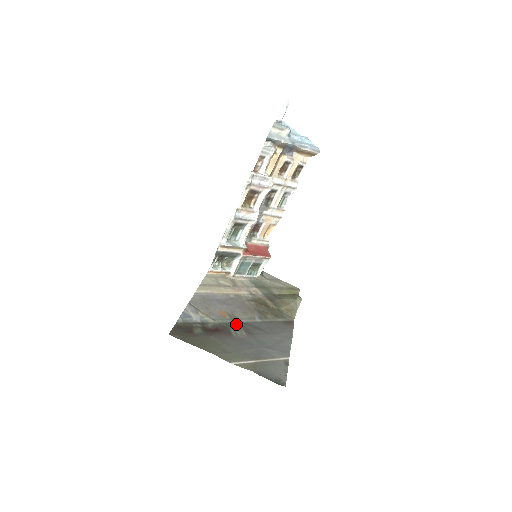
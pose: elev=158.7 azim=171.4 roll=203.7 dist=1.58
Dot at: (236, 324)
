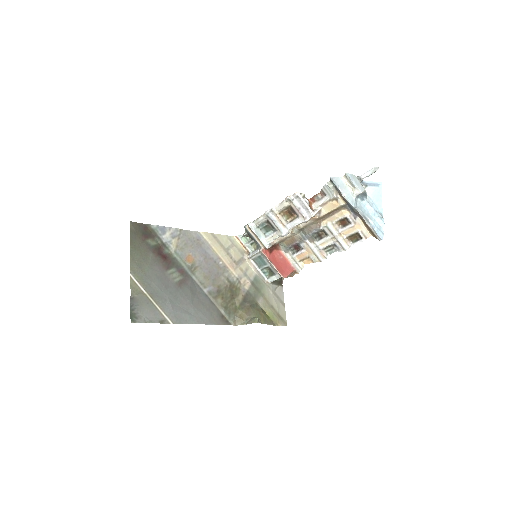
Dot at: (184, 272)
